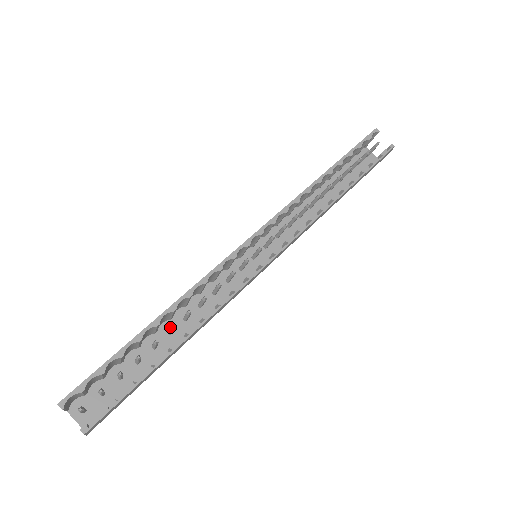
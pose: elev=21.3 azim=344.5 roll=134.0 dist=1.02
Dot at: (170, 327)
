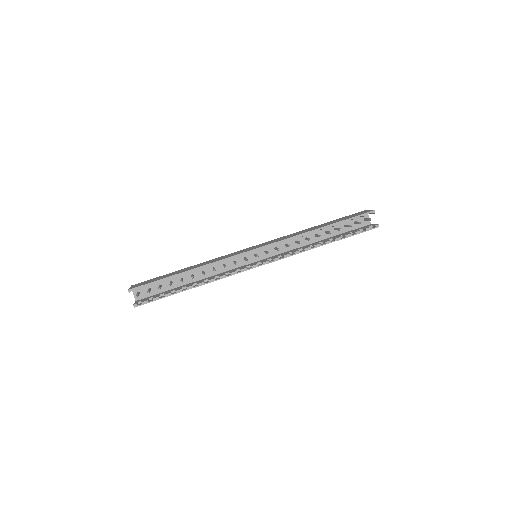
Dot at: occluded
